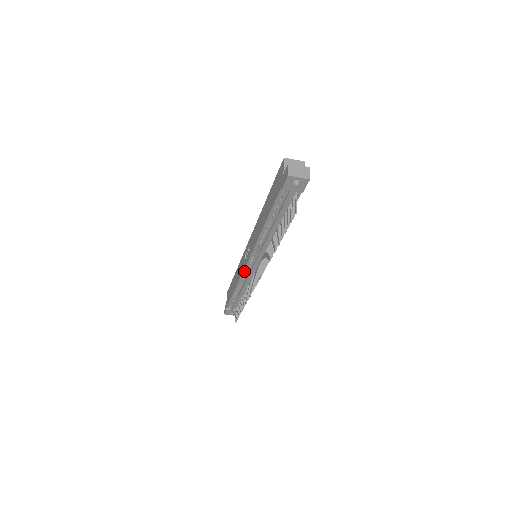
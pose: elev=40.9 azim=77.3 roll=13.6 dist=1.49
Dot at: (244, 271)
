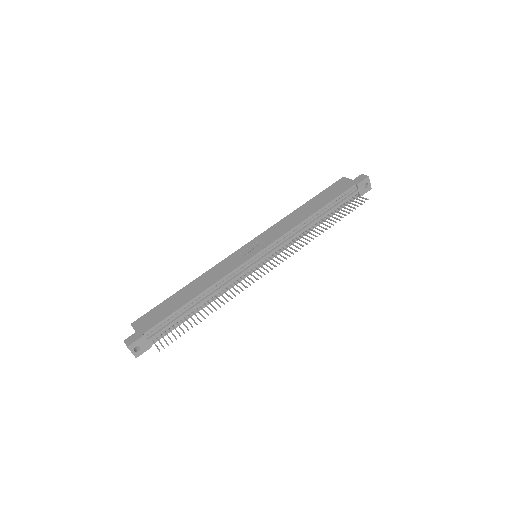
Dot at: (243, 264)
